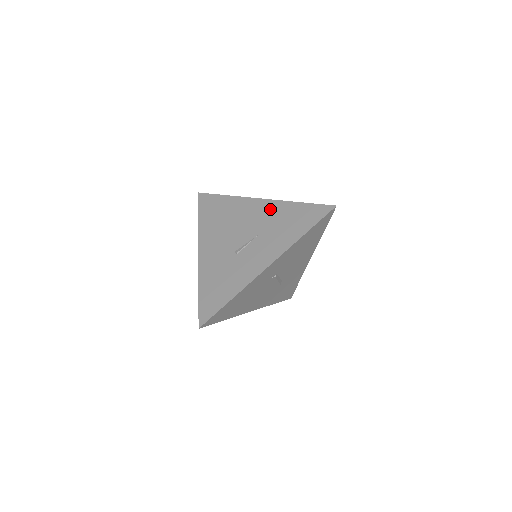
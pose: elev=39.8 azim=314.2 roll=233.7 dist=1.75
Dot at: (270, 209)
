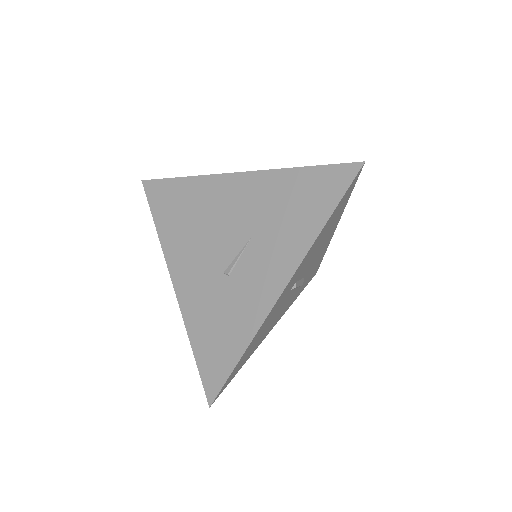
Dot at: (256, 189)
